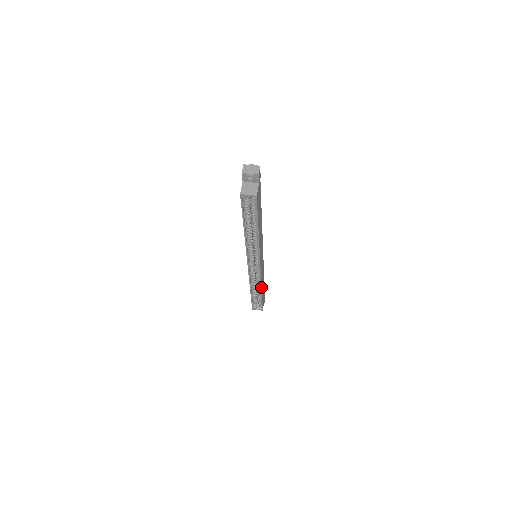
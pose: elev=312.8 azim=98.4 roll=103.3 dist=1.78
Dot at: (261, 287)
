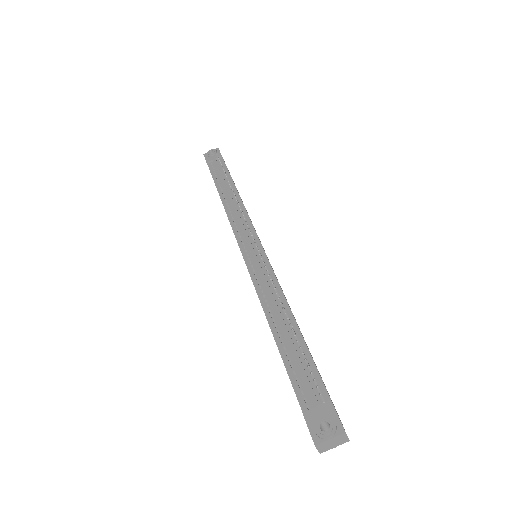
Dot at: occluded
